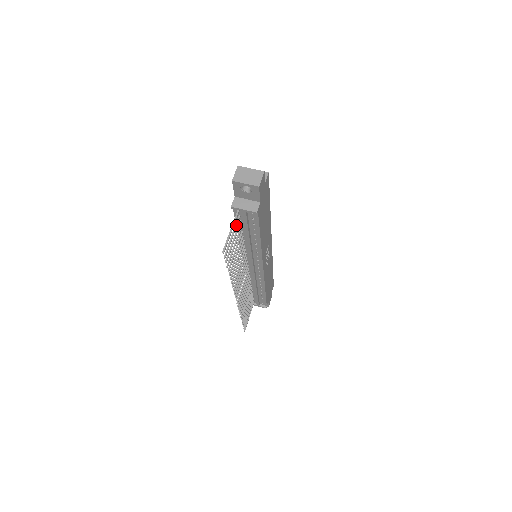
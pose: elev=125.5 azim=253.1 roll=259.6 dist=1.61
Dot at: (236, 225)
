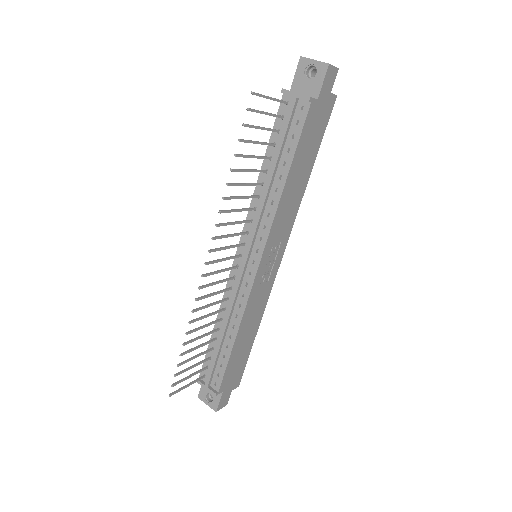
Dot at: (275, 114)
